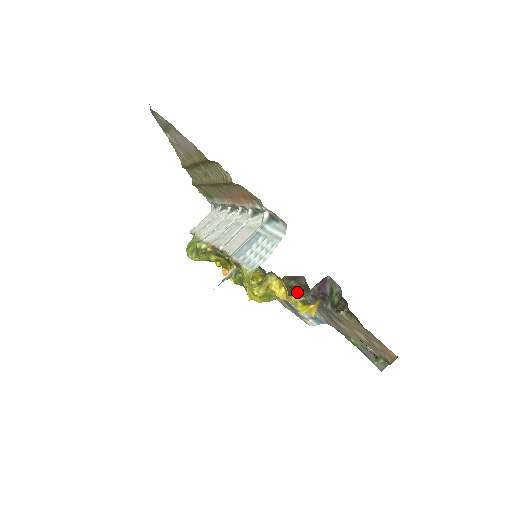
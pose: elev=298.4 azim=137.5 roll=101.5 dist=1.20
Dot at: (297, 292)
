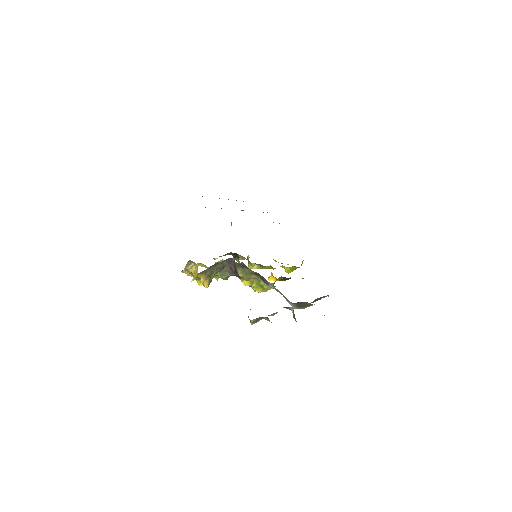
Dot at: (264, 278)
